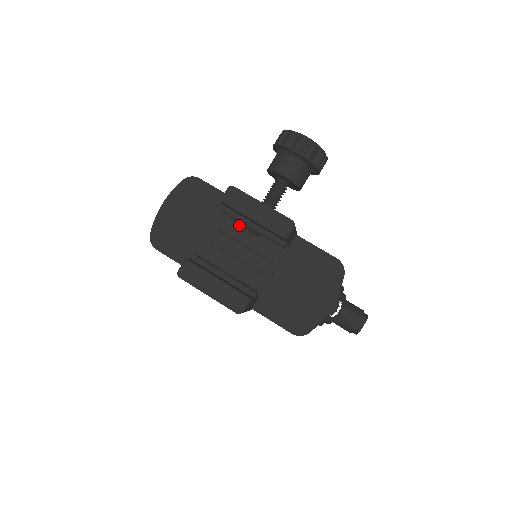
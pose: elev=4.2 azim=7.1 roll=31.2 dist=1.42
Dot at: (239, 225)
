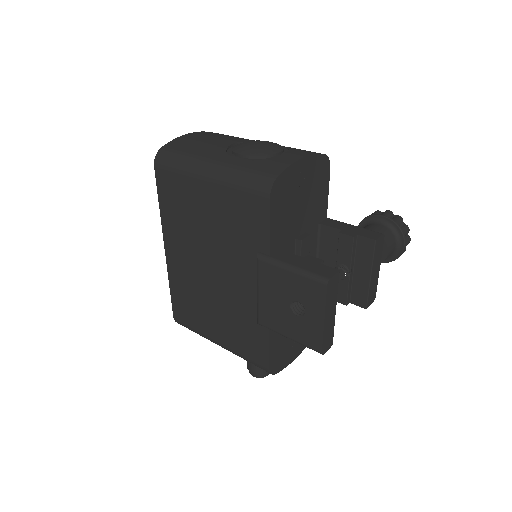
Dot at: (314, 242)
